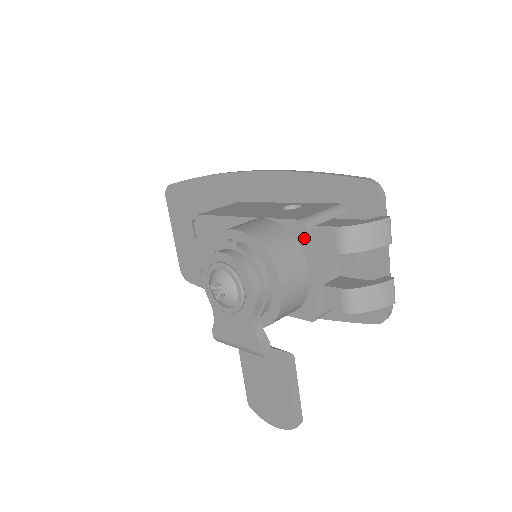
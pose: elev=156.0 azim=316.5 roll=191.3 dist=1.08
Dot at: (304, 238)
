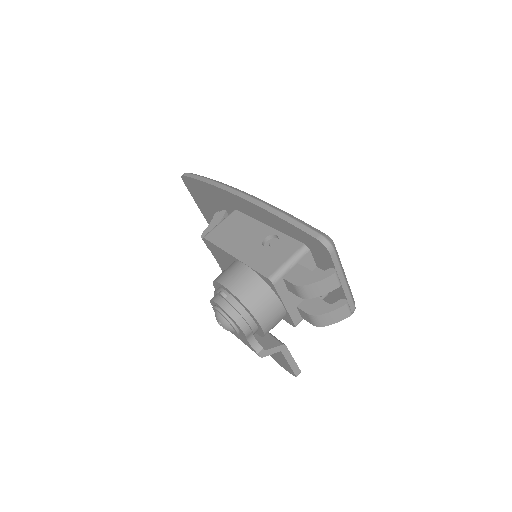
Dot at: (274, 288)
